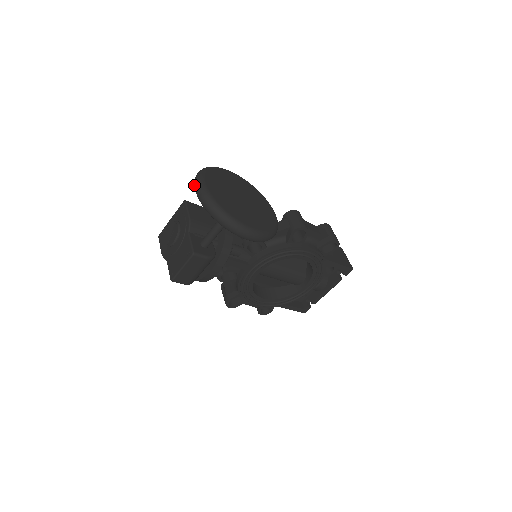
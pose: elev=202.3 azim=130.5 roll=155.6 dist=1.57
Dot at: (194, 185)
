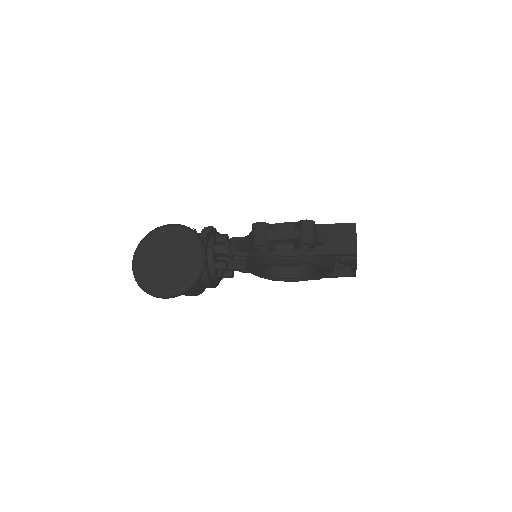
Dot at: occluded
